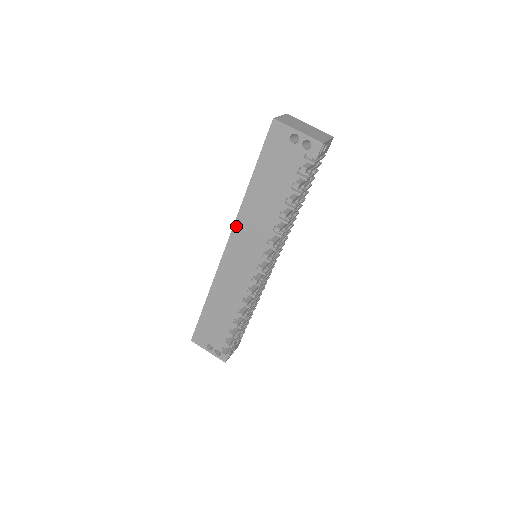
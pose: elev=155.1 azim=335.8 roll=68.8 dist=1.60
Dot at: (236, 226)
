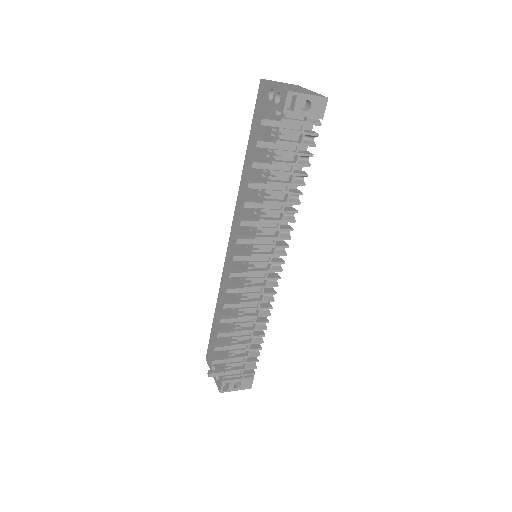
Dot at: (235, 213)
